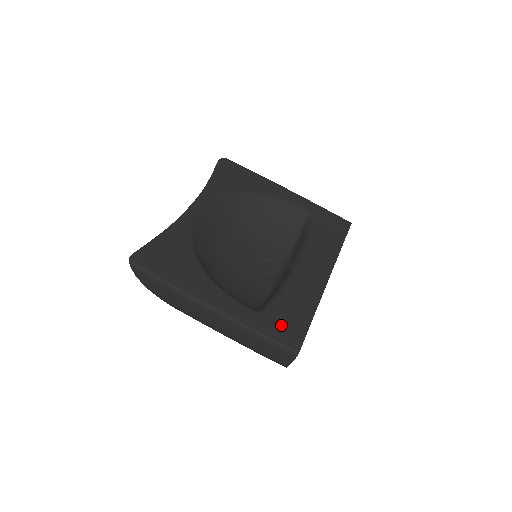
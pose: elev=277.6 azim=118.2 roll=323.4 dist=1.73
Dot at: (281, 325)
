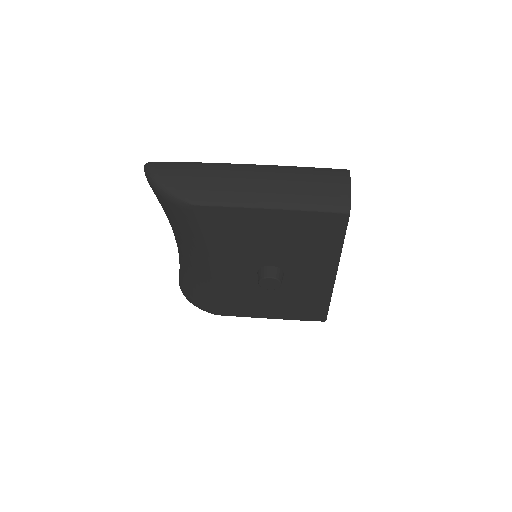
Dot at: occluded
